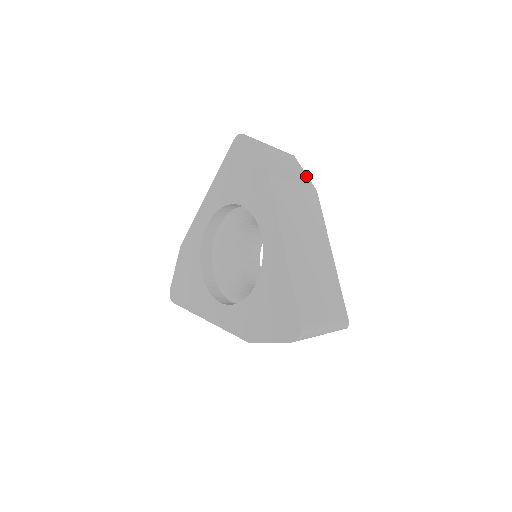
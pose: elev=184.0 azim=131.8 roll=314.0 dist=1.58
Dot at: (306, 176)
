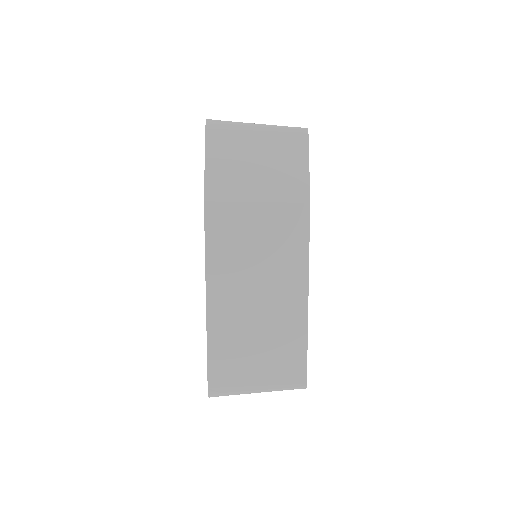
Dot at: (305, 174)
